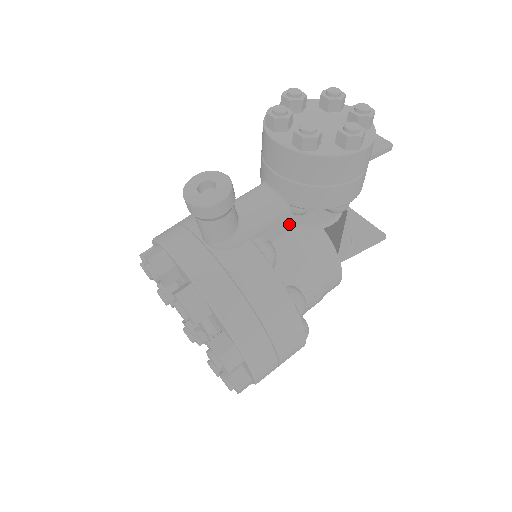
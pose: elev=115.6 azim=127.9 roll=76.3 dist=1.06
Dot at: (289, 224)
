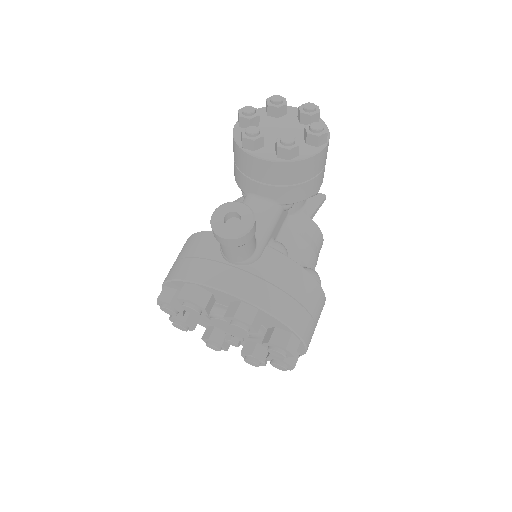
Dot at: (282, 220)
